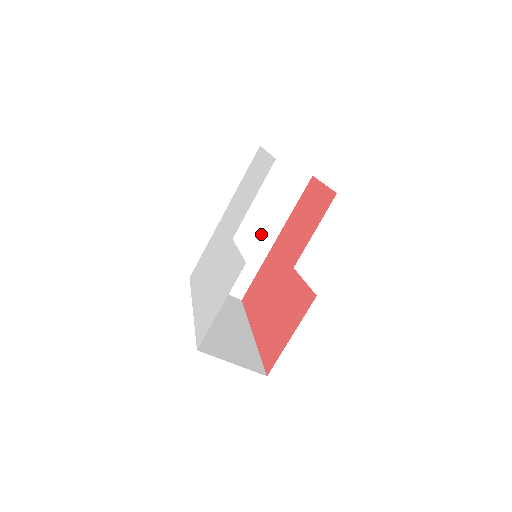
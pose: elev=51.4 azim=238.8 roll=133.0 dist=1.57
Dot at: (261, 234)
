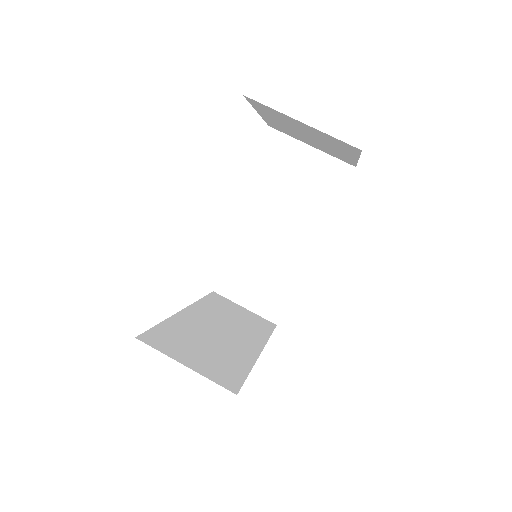
Dot at: (239, 340)
